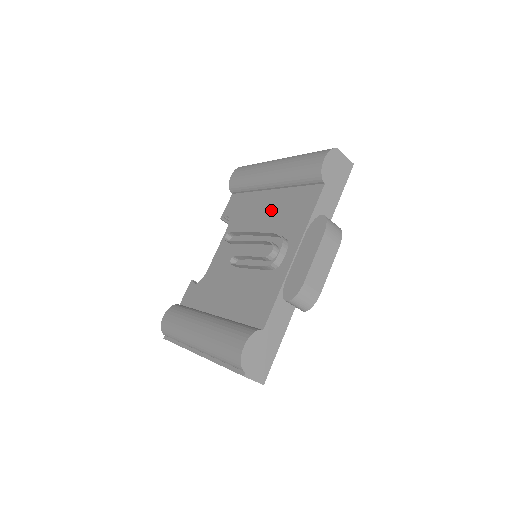
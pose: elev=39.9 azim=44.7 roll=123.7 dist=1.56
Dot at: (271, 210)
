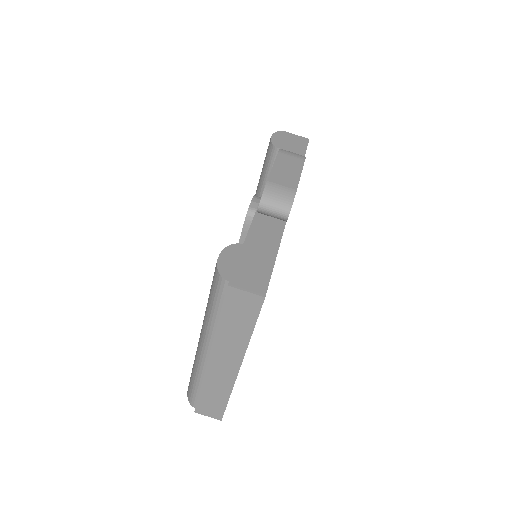
Dot at: occluded
